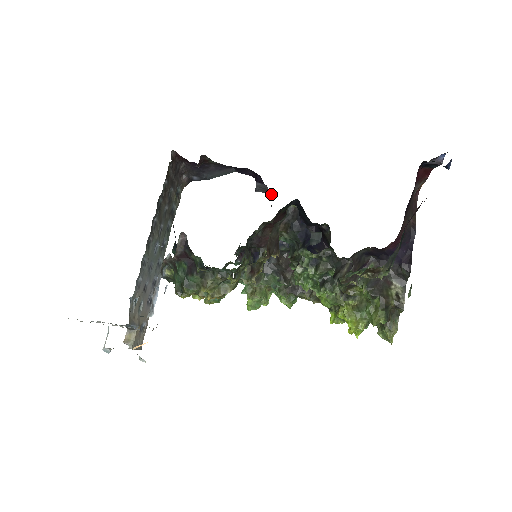
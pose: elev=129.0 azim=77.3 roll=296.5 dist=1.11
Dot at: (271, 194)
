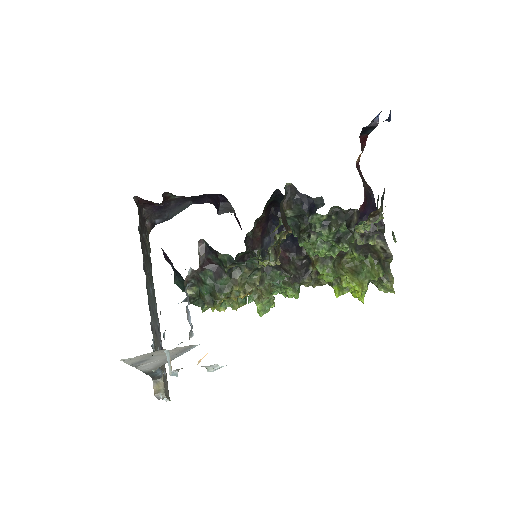
Dot at: (234, 211)
